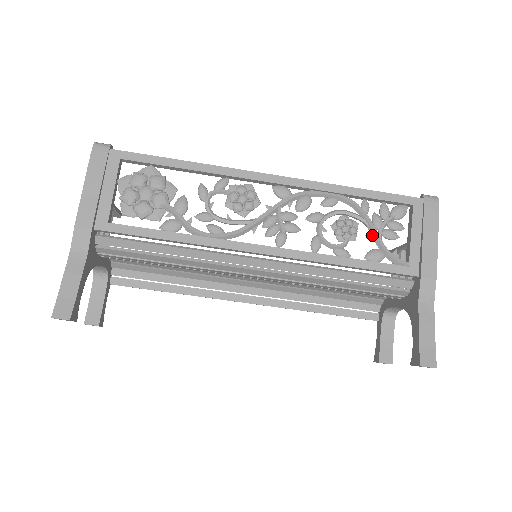
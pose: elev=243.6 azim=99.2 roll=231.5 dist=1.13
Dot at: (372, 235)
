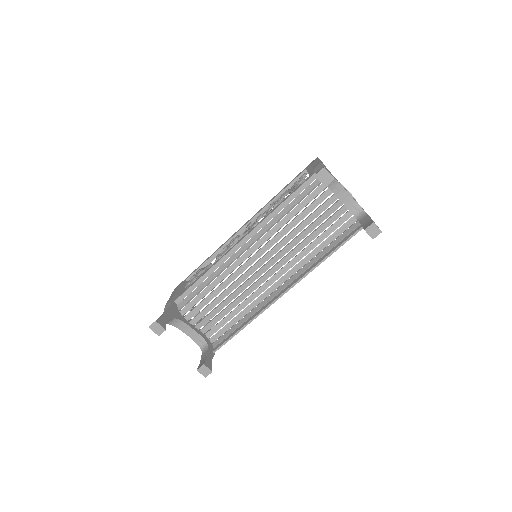
Dot at: (291, 191)
